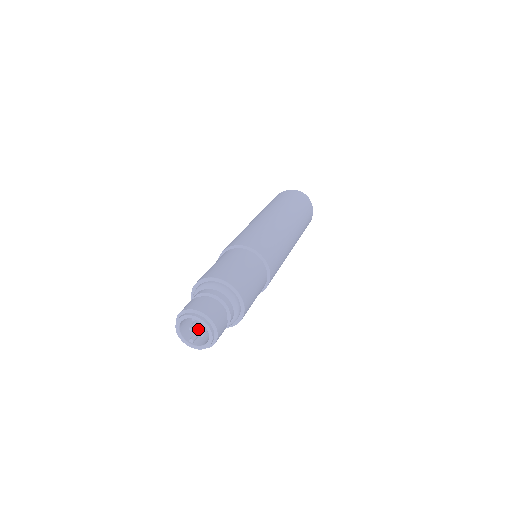
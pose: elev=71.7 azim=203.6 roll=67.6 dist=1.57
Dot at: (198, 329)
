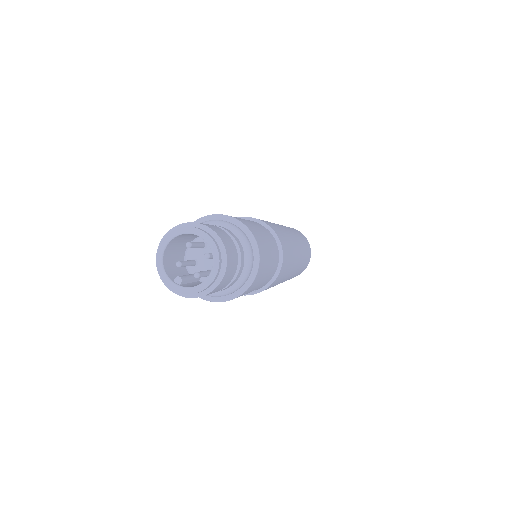
Dot at: occluded
